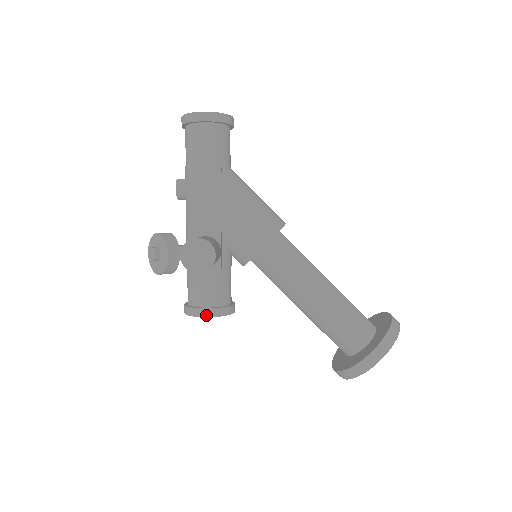
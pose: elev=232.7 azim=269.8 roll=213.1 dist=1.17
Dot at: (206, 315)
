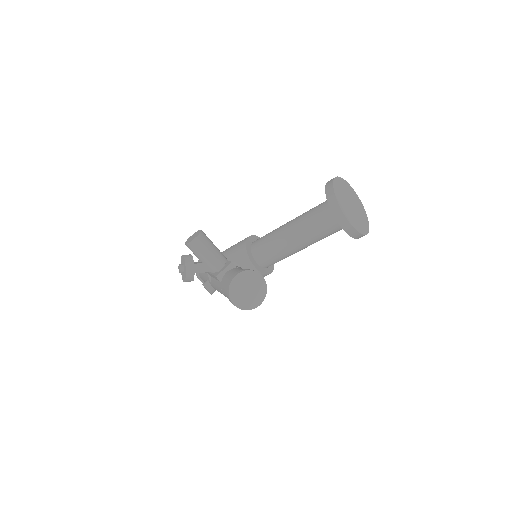
Dot at: (234, 276)
